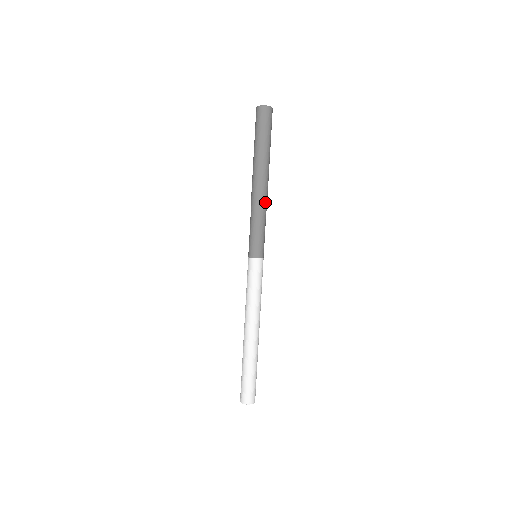
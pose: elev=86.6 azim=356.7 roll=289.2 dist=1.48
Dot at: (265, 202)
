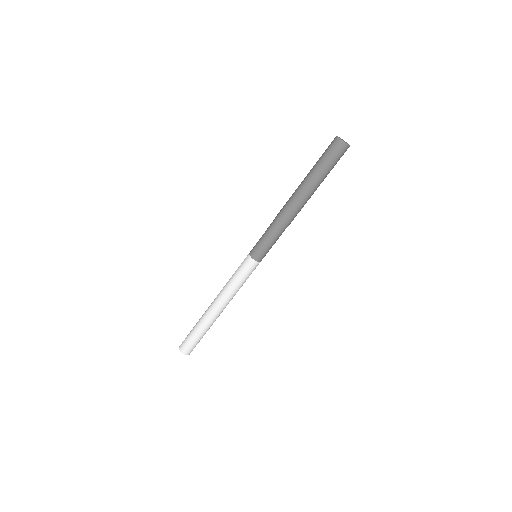
Dot at: (292, 220)
